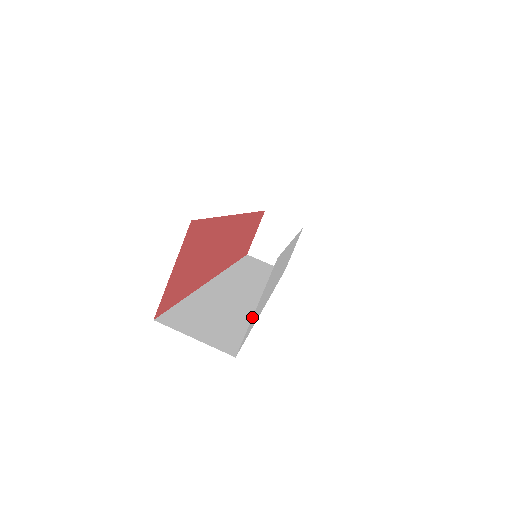
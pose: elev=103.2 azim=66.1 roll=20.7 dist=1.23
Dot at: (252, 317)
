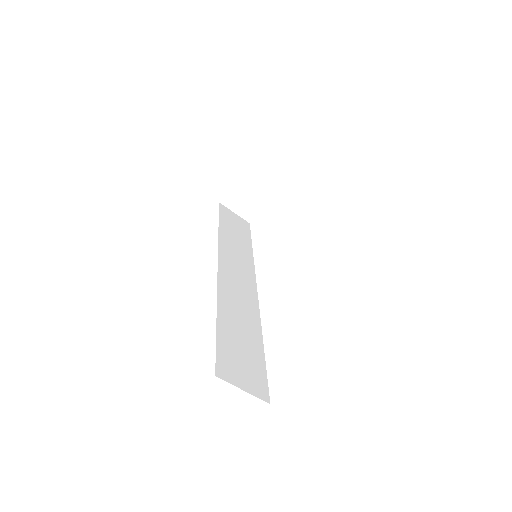
Dot at: occluded
